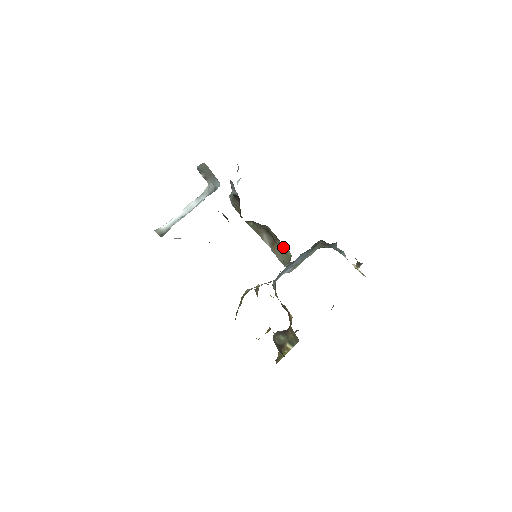
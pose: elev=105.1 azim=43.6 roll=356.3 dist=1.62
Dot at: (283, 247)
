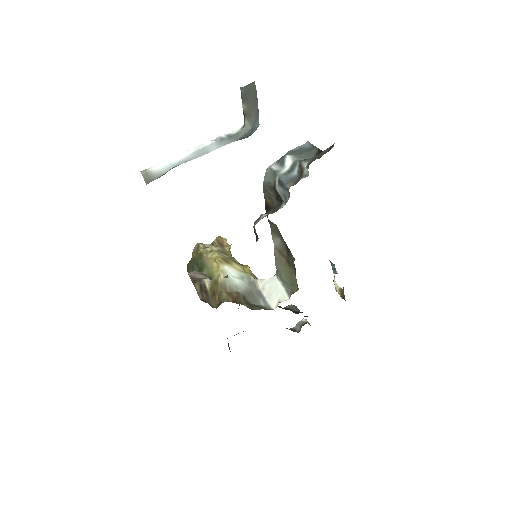
Dot at: (294, 277)
